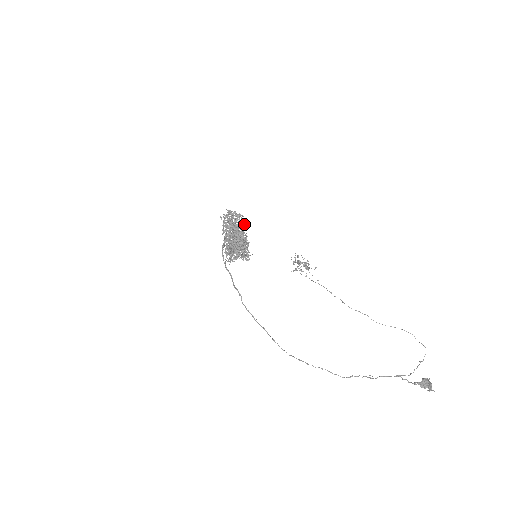
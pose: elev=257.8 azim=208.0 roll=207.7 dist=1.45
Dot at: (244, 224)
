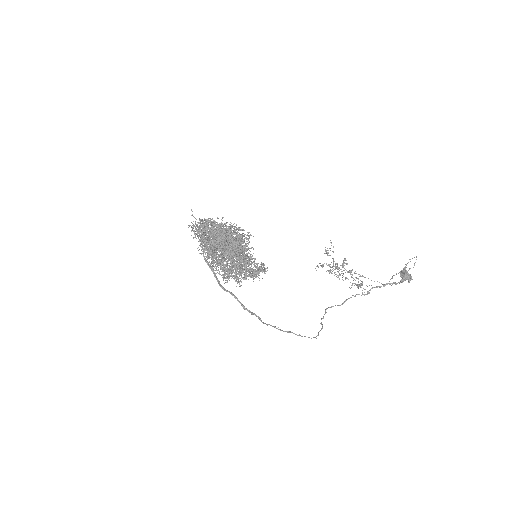
Dot at: occluded
